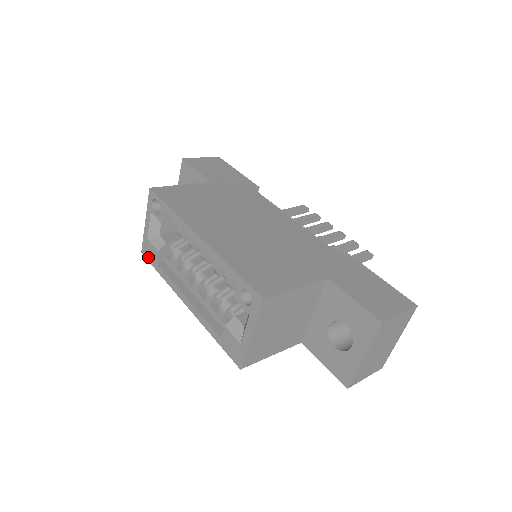
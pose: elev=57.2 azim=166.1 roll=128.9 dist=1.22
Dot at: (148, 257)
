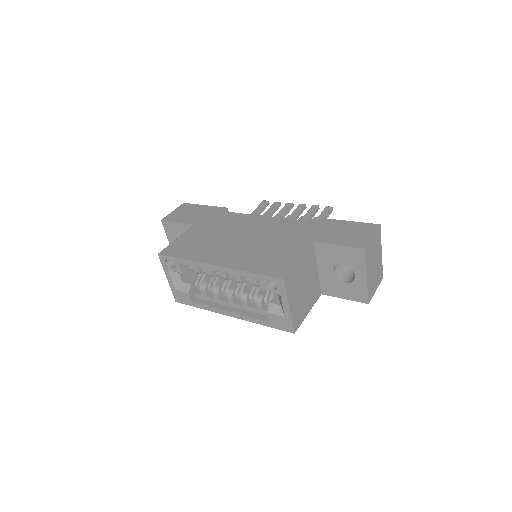
Dot at: (183, 302)
